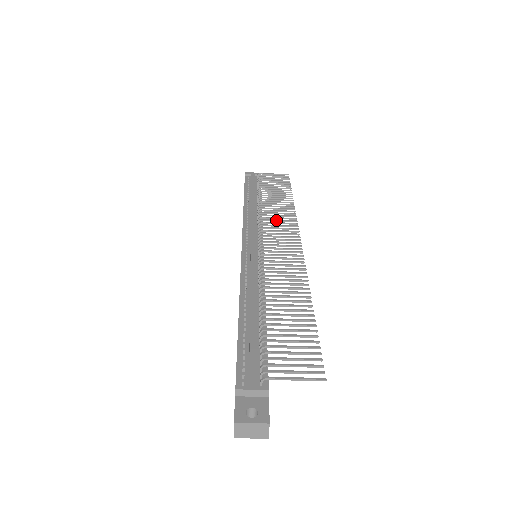
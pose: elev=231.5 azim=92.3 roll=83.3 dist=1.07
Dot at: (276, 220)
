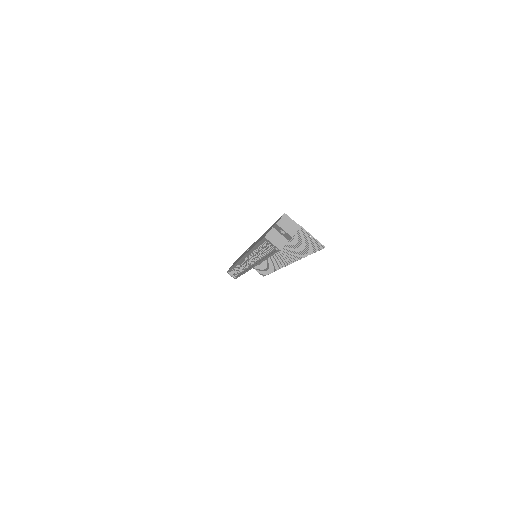
Dot at: (269, 259)
